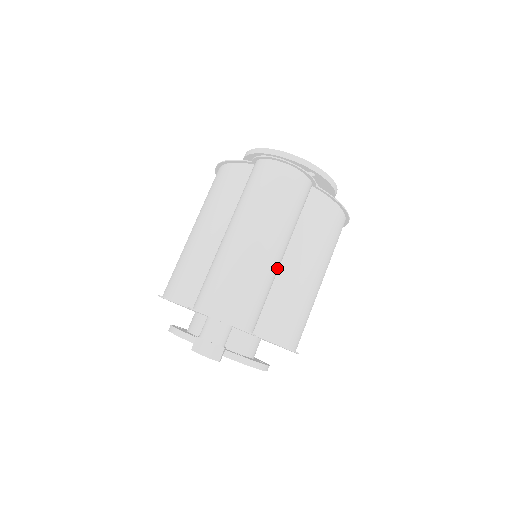
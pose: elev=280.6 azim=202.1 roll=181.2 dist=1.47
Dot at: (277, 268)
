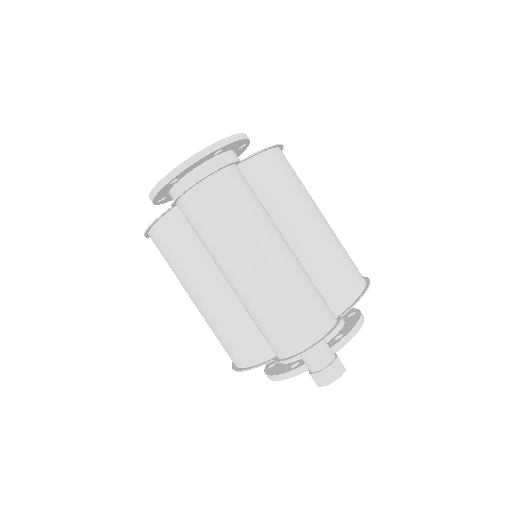
Dot at: (294, 256)
